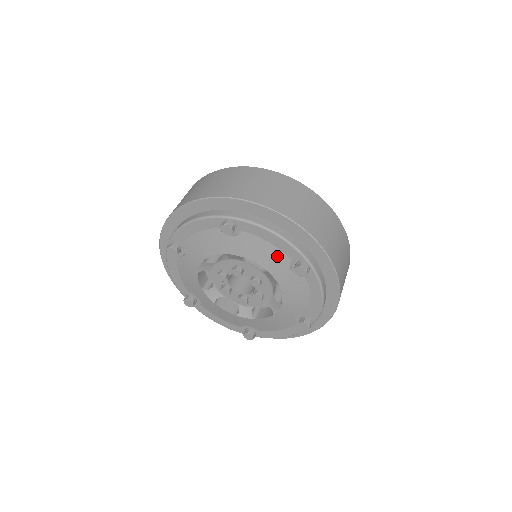
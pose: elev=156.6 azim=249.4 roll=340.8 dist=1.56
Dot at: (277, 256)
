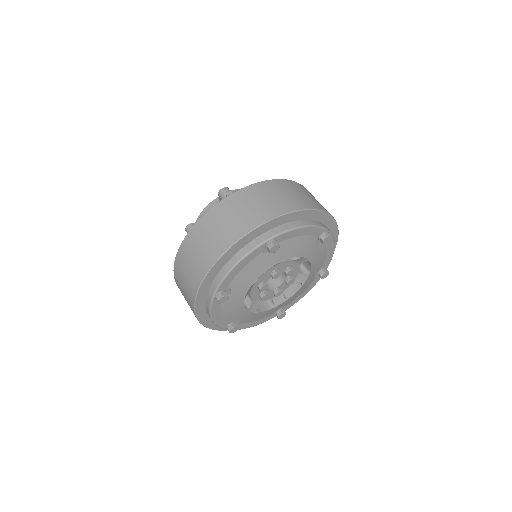
Dot at: (307, 241)
